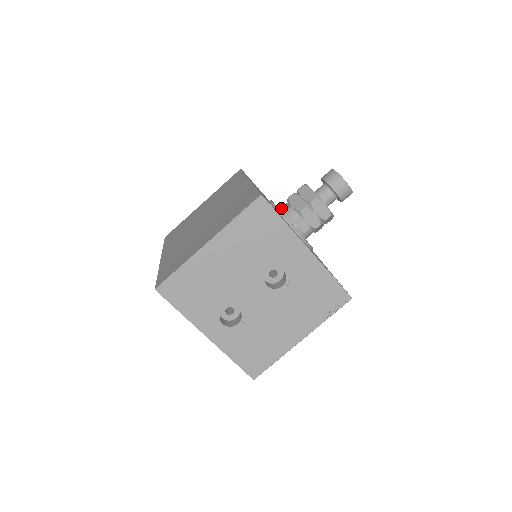
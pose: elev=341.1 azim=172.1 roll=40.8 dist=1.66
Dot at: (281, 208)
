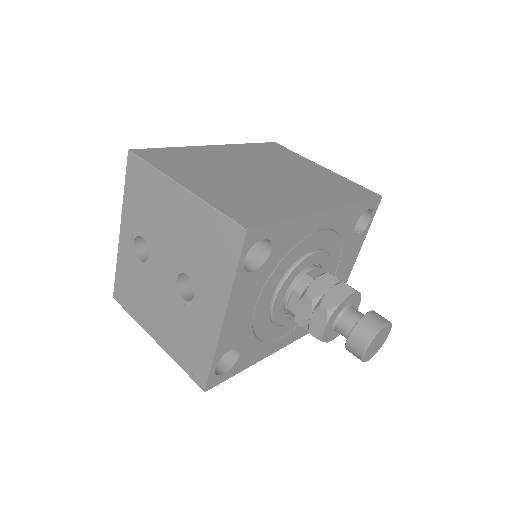
Dot at: (313, 267)
